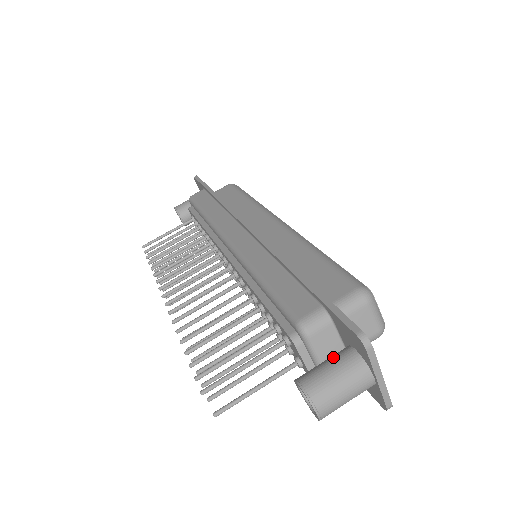
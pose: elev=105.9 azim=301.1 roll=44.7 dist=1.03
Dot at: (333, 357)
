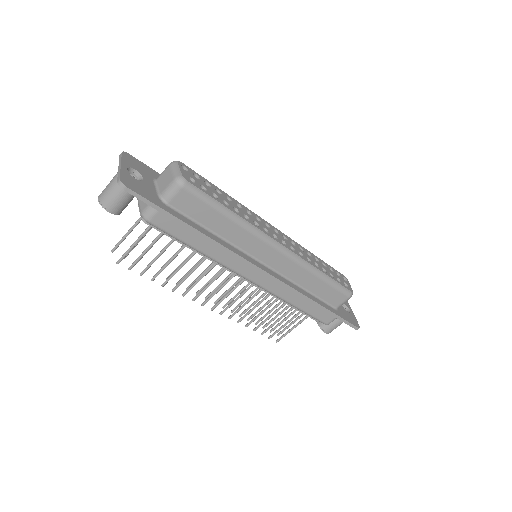
Dot at: (337, 320)
